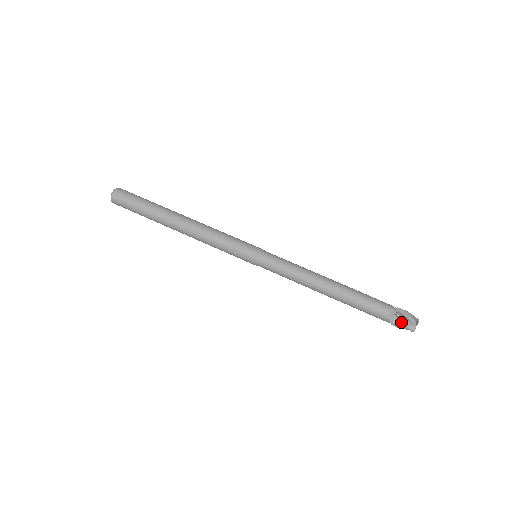
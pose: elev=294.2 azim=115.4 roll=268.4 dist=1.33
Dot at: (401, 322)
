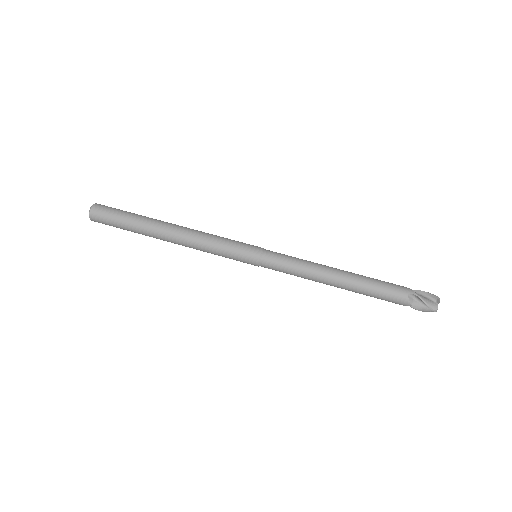
Dot at: (421, 303)
